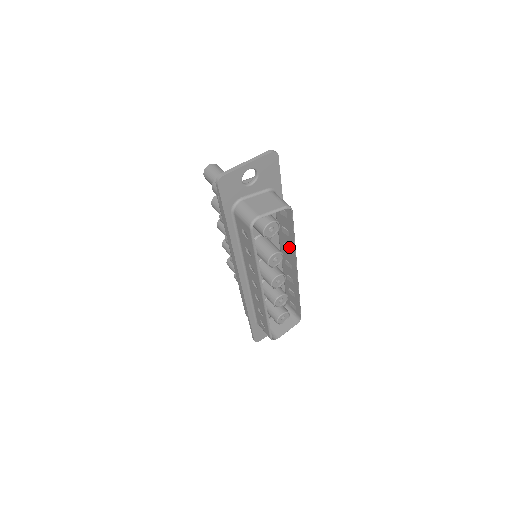
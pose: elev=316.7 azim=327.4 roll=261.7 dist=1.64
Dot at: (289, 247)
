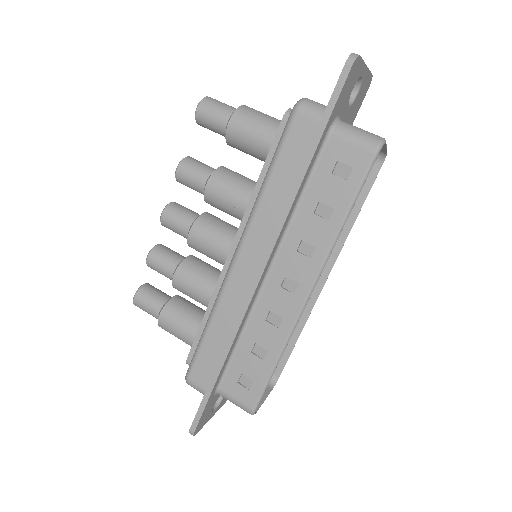
Dot at: occluded
